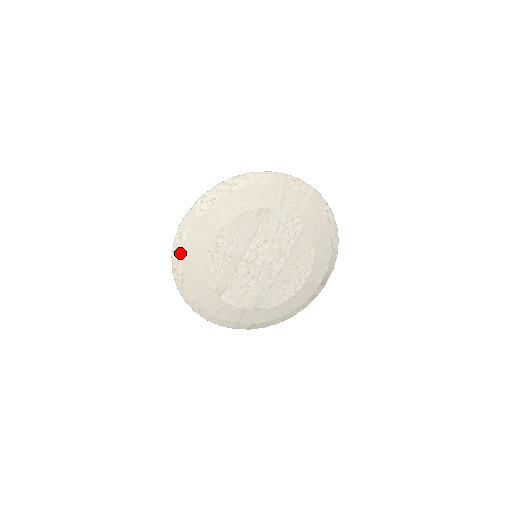
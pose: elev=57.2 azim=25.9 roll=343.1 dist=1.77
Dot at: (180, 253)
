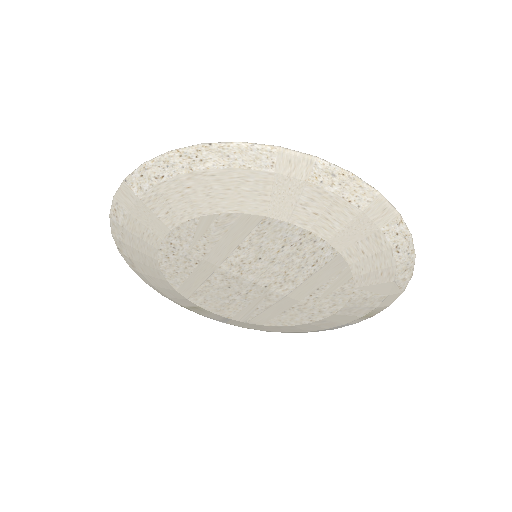
Dot at: (120, 235)
